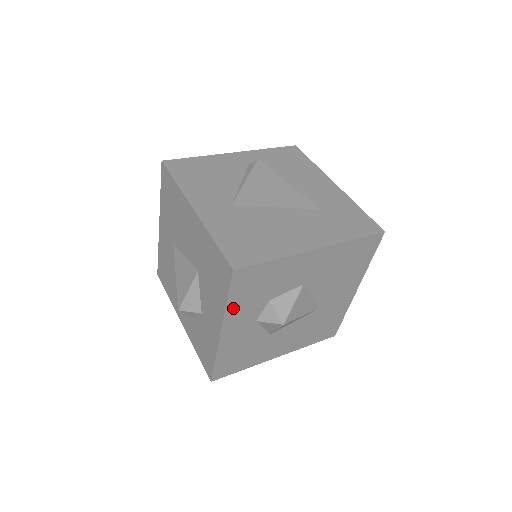
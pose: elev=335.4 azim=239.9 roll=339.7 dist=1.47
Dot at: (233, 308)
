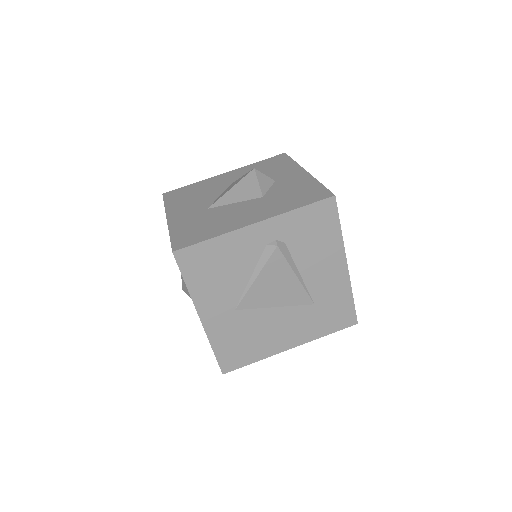
Dot at: occluded
